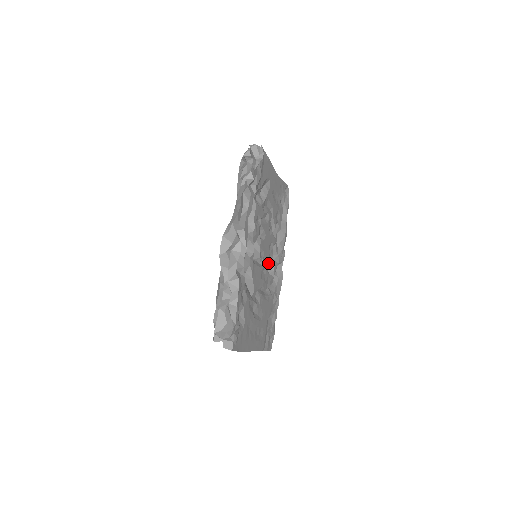
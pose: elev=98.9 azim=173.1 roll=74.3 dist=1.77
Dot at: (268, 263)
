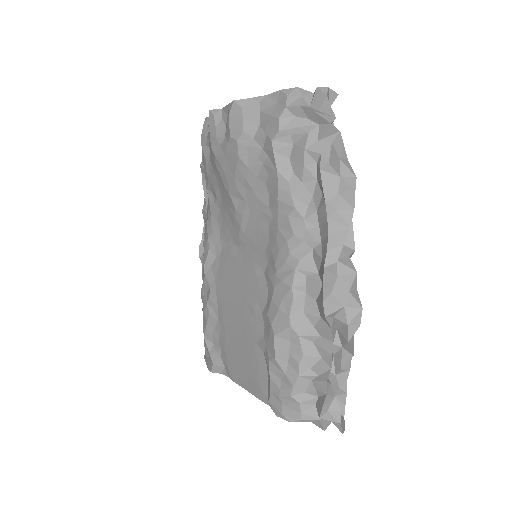
Dot at: occluded
